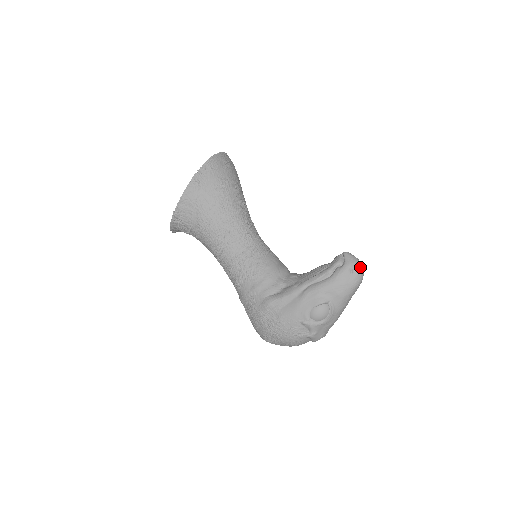
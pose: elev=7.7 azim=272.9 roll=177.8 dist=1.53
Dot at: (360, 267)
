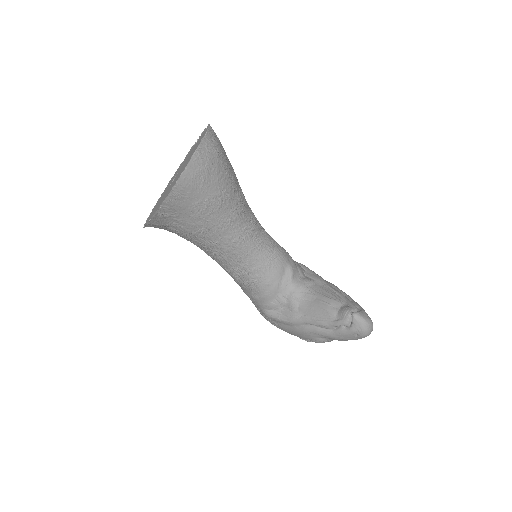
Dot at: (368, 333)
